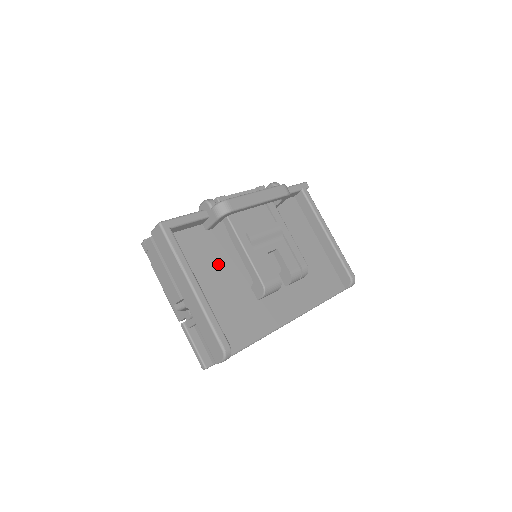
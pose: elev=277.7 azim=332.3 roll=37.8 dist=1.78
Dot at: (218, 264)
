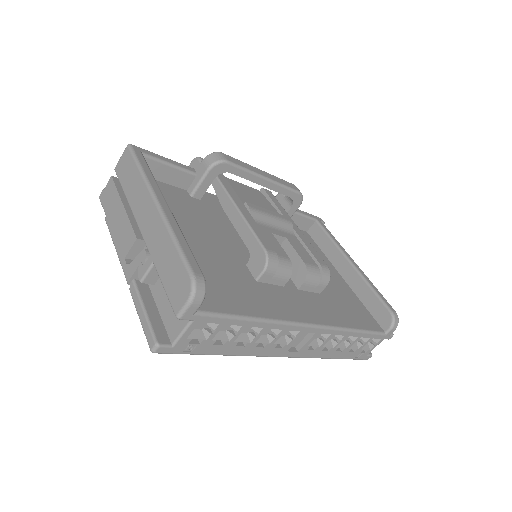
Dot at: (201, 226)
